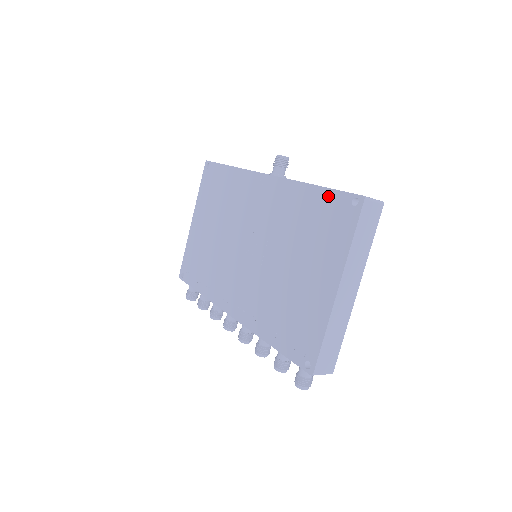
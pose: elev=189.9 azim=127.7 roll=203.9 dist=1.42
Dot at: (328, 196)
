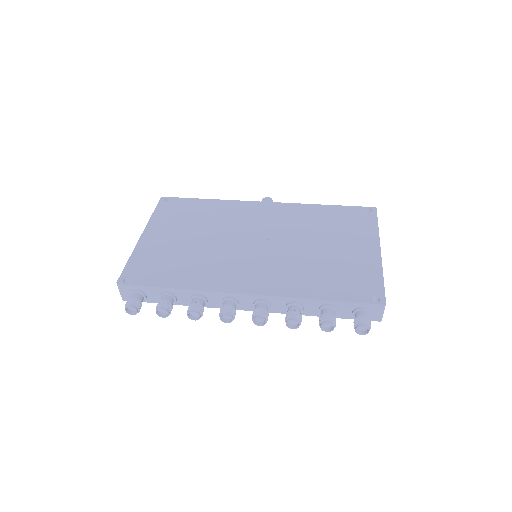
Dot at: (343, 209)
